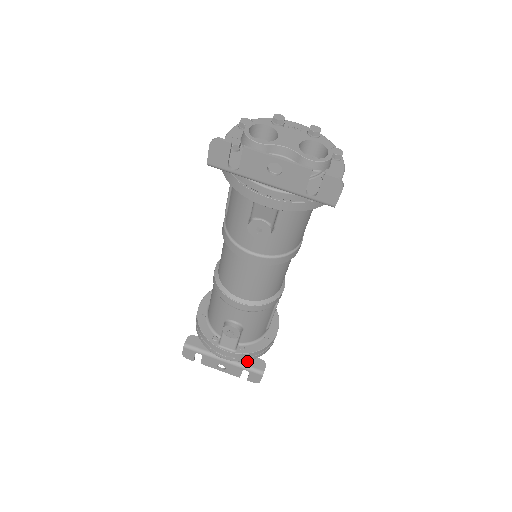
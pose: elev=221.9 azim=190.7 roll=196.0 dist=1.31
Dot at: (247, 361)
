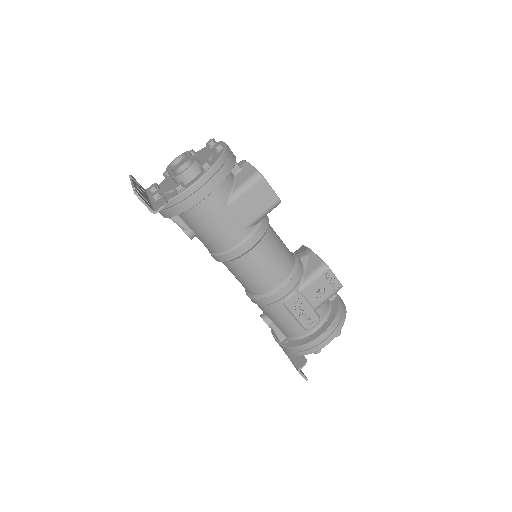
Dot at: (295, 356)
